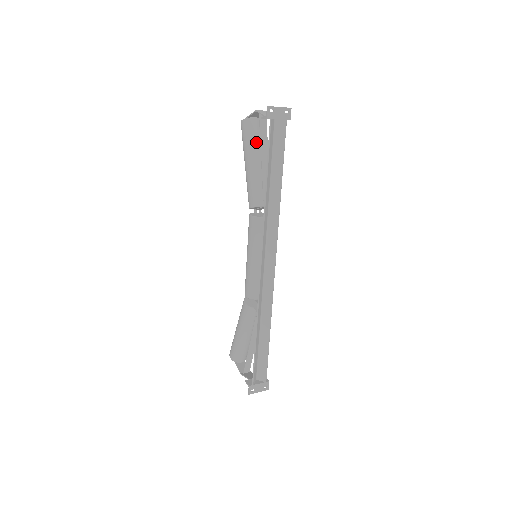
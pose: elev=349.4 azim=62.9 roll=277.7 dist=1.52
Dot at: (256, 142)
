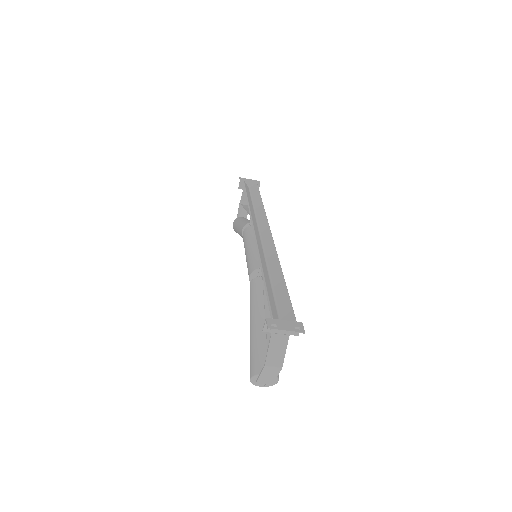
Dot at: (243, 218)
